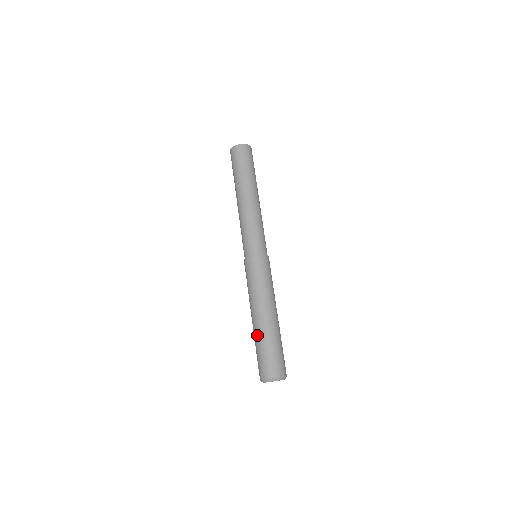
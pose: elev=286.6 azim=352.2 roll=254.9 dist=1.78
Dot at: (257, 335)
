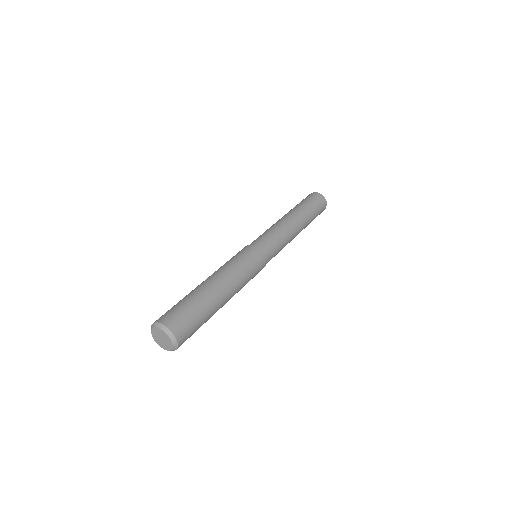
Dot at: (199, 292)
